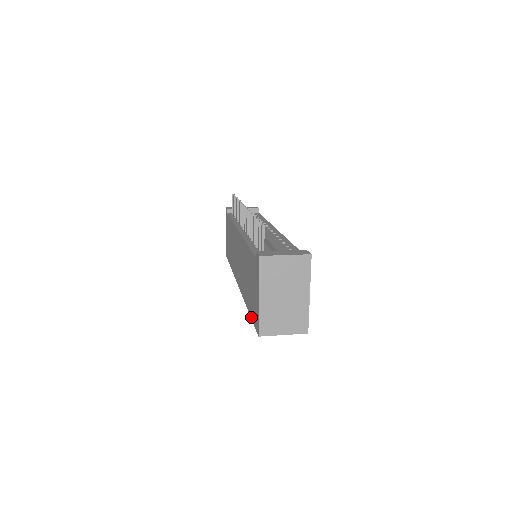
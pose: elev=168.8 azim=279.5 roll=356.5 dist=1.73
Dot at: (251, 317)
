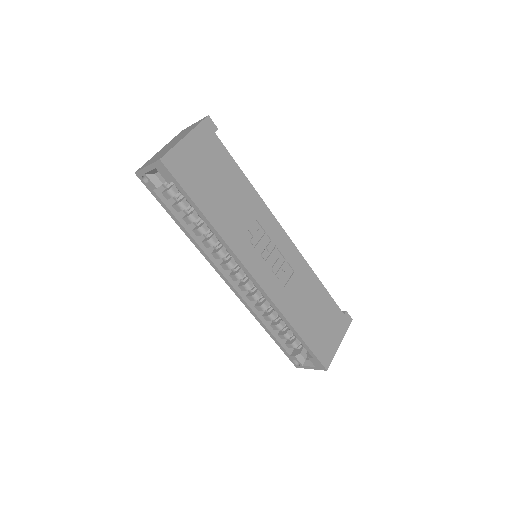
Dot at: (164, 206)
